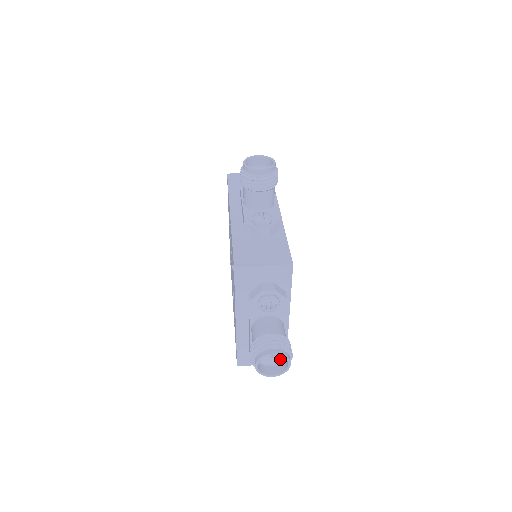
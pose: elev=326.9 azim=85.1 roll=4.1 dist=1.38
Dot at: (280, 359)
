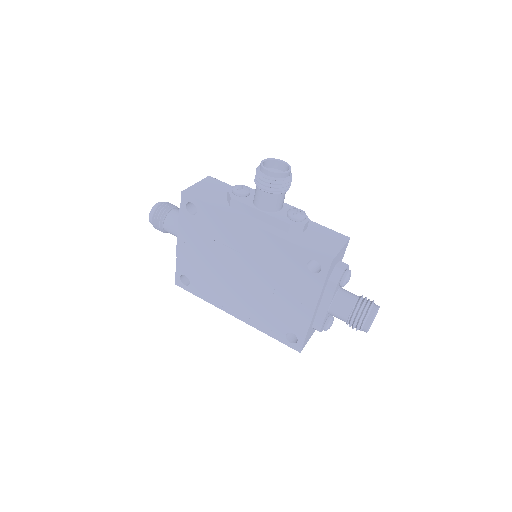
Dot at: occluded
